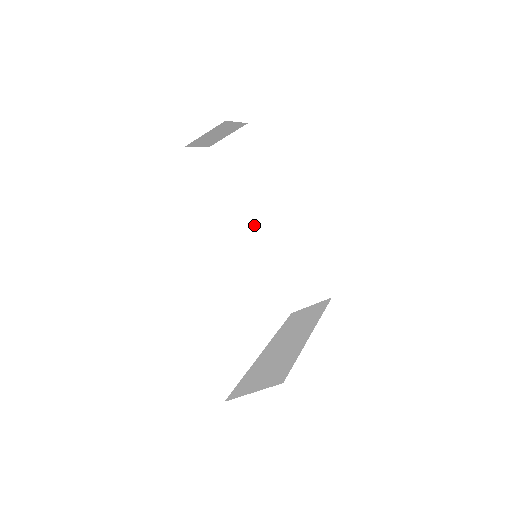
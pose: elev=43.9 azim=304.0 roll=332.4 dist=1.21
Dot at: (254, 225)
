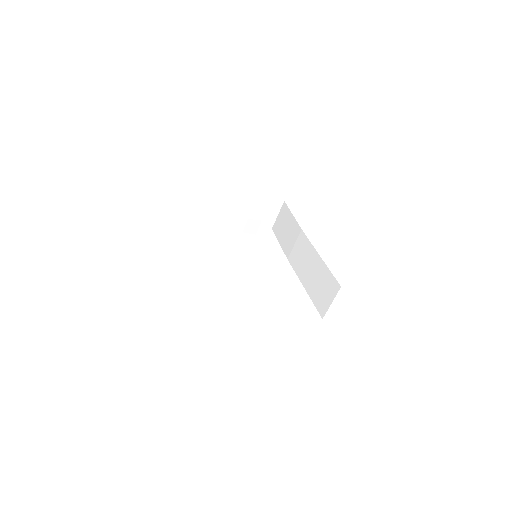
Dot at: (294, 262)
